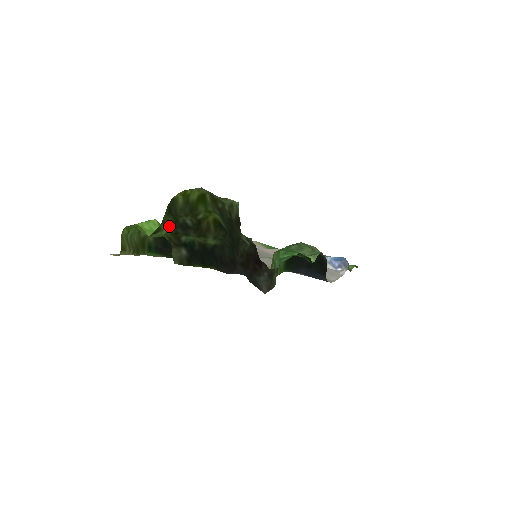
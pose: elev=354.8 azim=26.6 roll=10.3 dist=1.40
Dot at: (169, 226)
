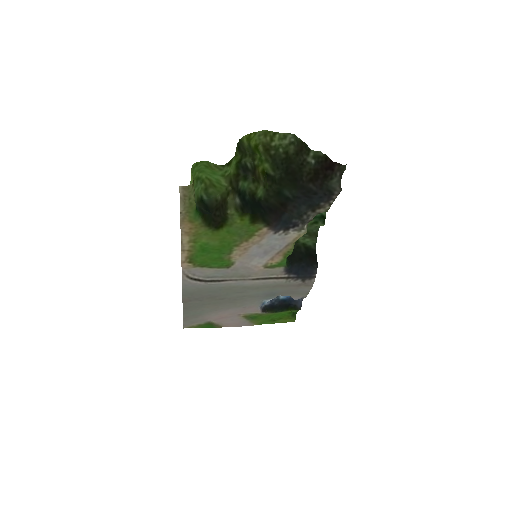
Dot at: (233, 166)
